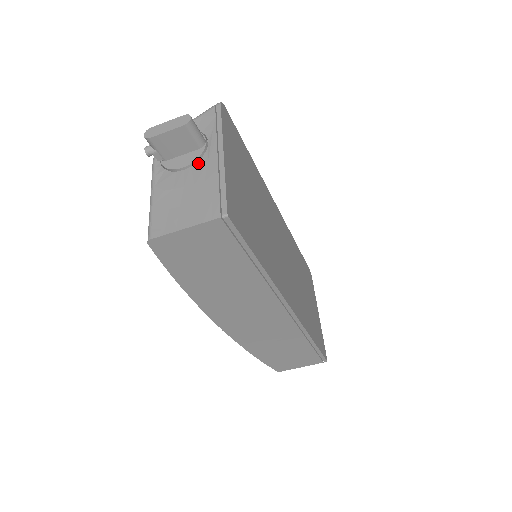
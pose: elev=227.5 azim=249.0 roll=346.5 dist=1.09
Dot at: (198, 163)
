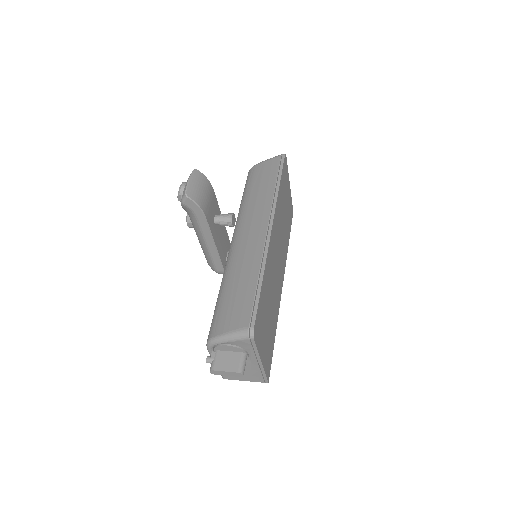
Dot at: occluded
